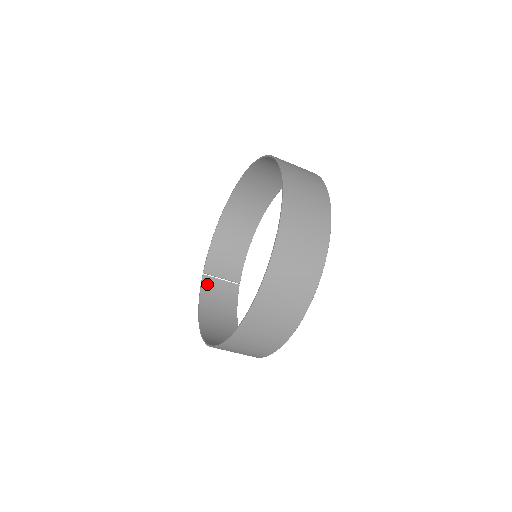
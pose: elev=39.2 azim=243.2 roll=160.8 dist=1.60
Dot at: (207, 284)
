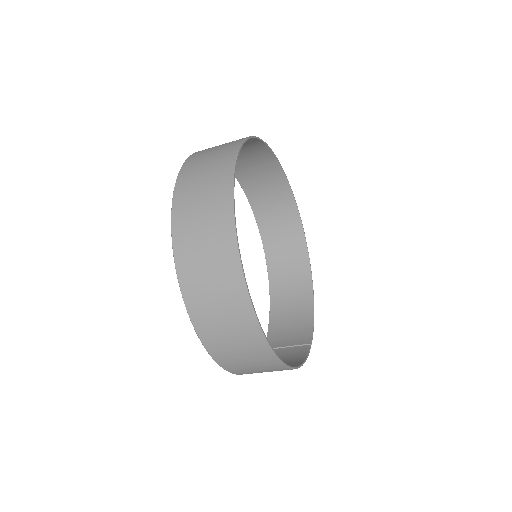
Dot at: occluded
